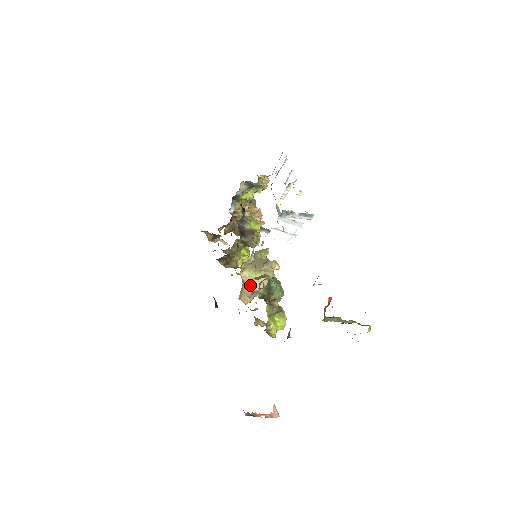
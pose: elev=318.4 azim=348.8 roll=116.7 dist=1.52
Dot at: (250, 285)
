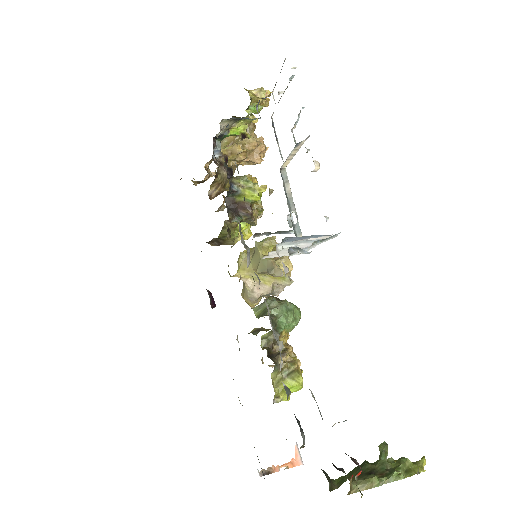
Dot at: (253, 289)
